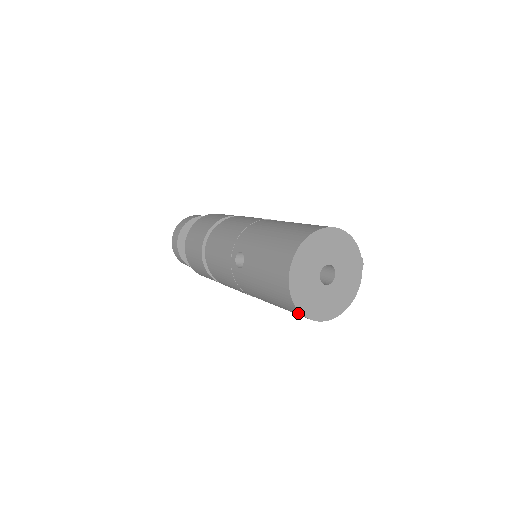
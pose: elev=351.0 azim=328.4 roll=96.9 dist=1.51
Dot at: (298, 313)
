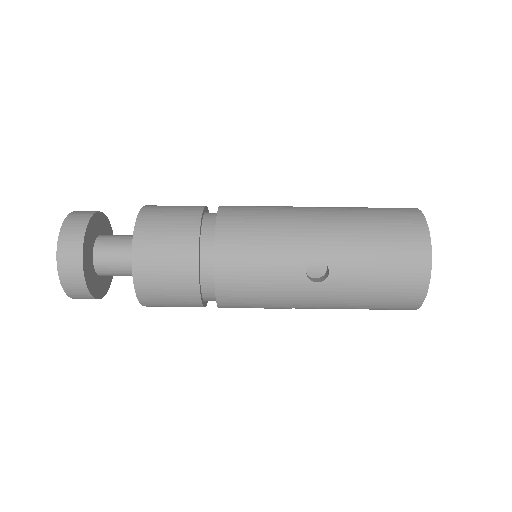
Dot at: (410, 309)
